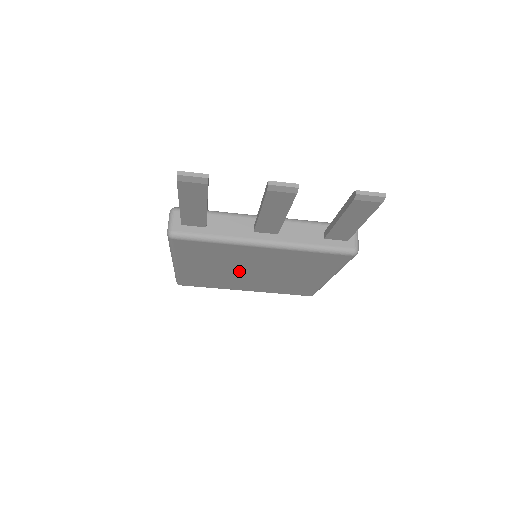
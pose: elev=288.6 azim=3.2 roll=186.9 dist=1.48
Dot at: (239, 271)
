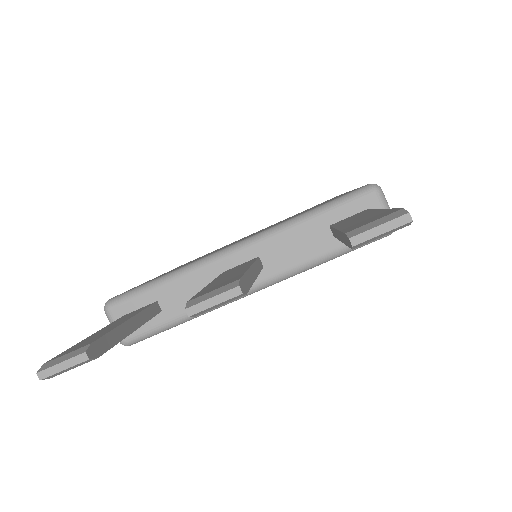
Dot at: occluded
